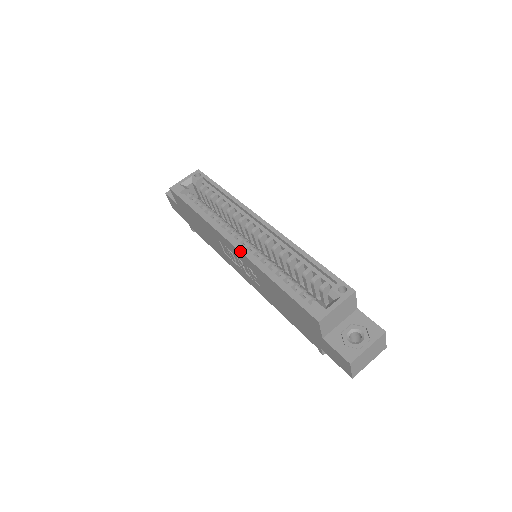
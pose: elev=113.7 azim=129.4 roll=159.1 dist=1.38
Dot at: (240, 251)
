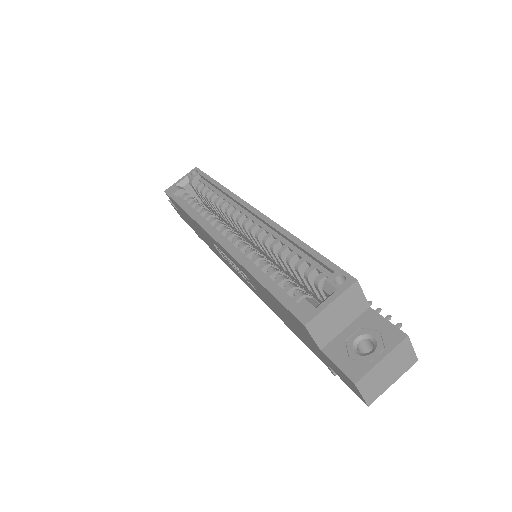
Dot at: (223, 247)
